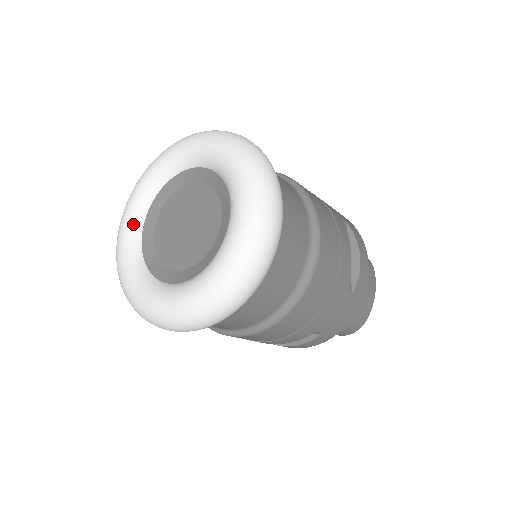
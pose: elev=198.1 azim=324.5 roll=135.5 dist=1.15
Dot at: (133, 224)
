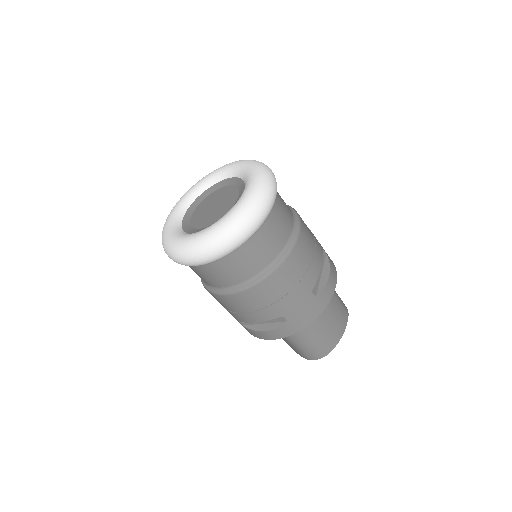
Dot at: (183, 205)
